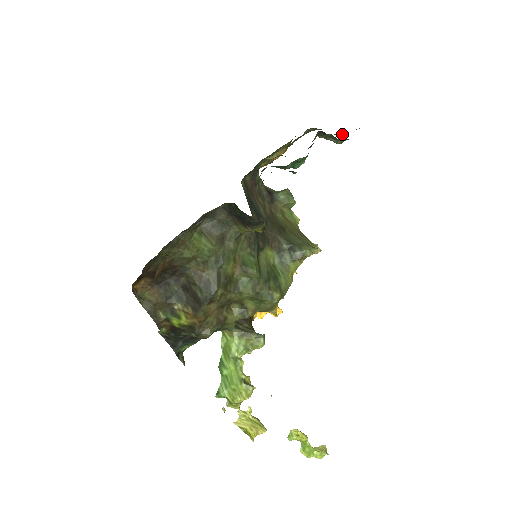
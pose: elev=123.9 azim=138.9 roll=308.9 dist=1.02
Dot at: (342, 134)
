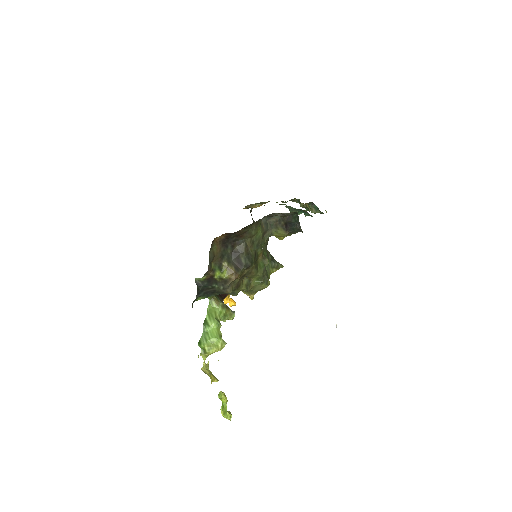
Dot at: occluded
